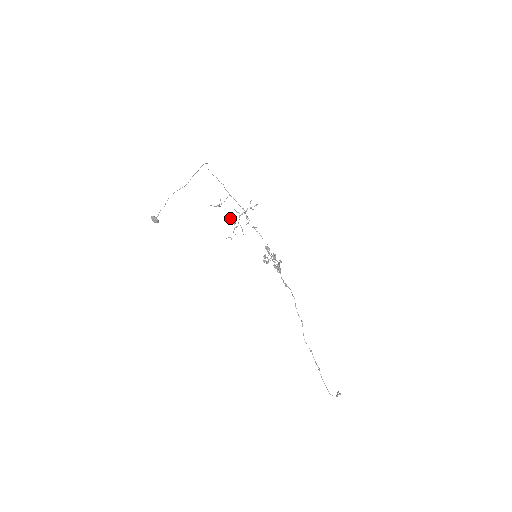
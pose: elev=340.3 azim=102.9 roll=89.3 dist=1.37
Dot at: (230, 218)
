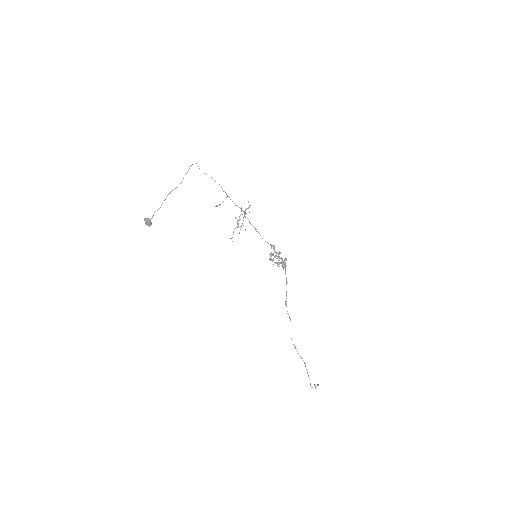
Dot at: (235, 218)
